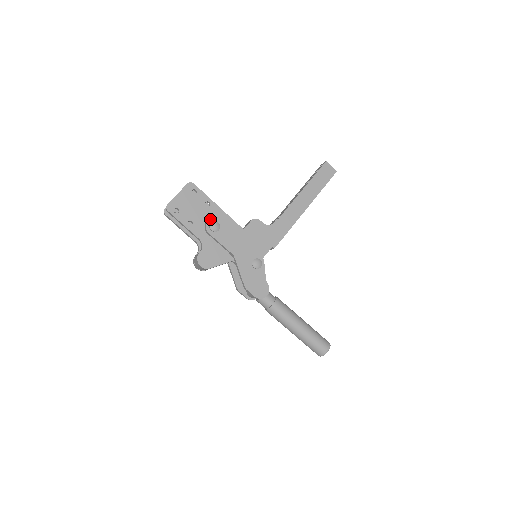
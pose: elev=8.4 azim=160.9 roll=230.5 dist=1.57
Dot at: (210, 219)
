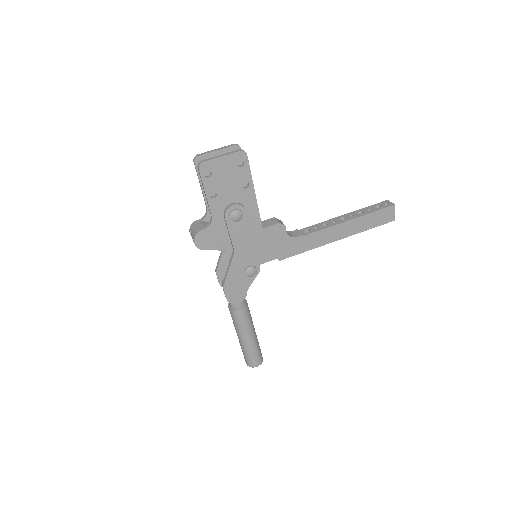
Dot at: (237, 205)
